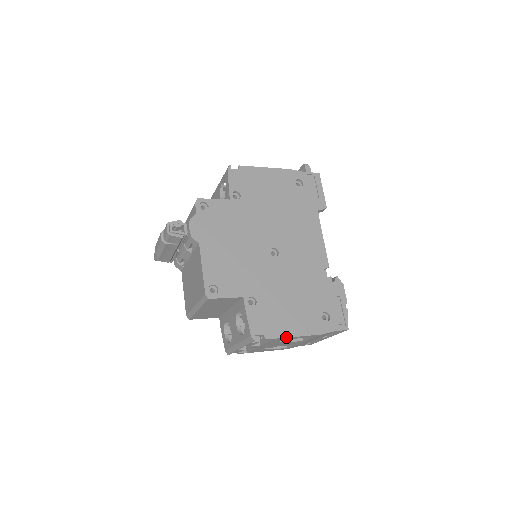
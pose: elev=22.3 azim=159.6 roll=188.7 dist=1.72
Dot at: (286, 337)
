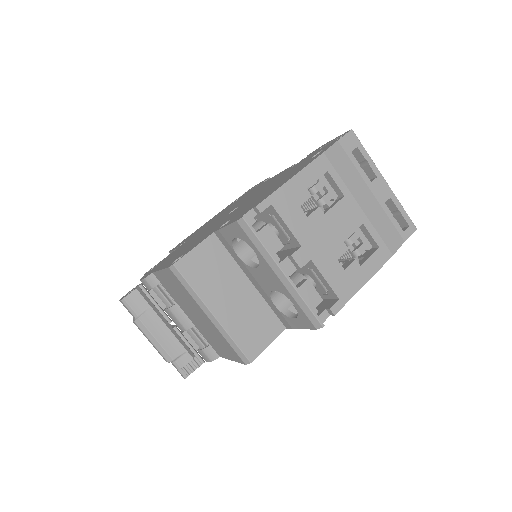
Dot at: (281, 186)
